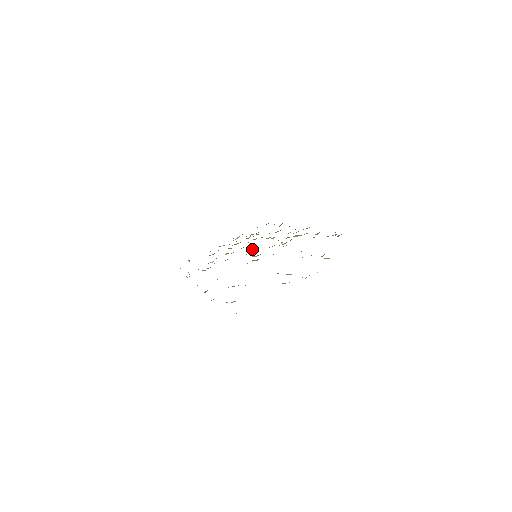
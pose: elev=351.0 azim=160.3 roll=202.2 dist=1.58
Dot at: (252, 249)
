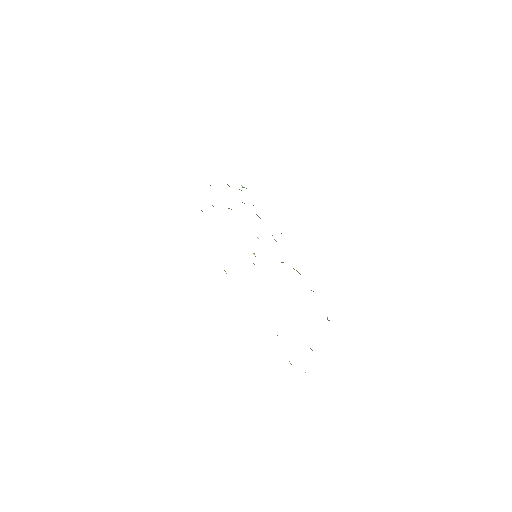
Dot at: occluded
